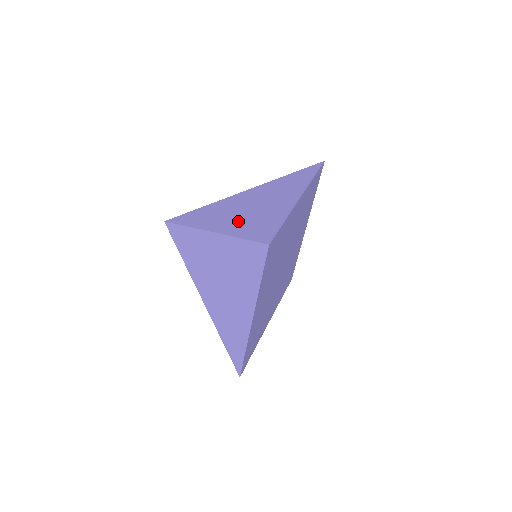
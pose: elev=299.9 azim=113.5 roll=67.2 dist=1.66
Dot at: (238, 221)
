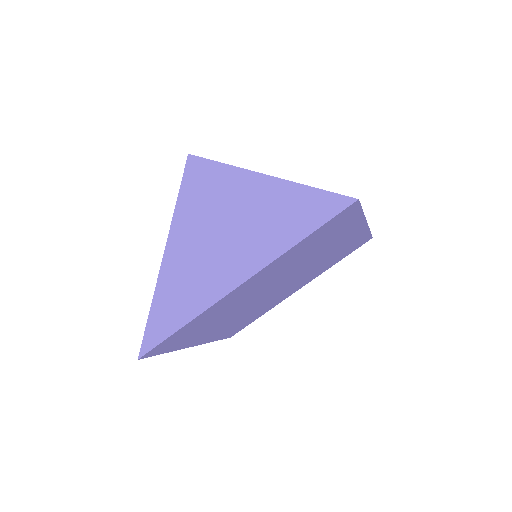
Dot at: (183, 259)
